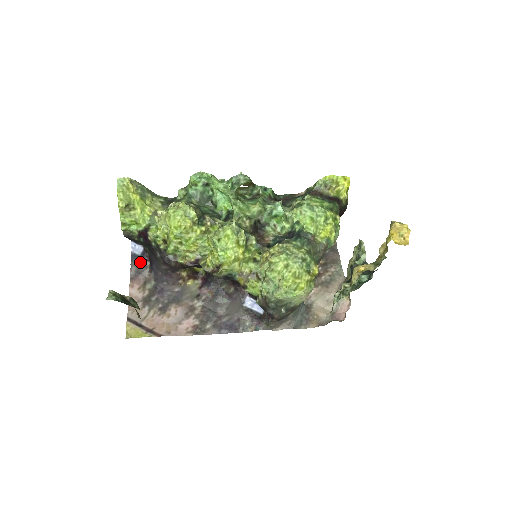
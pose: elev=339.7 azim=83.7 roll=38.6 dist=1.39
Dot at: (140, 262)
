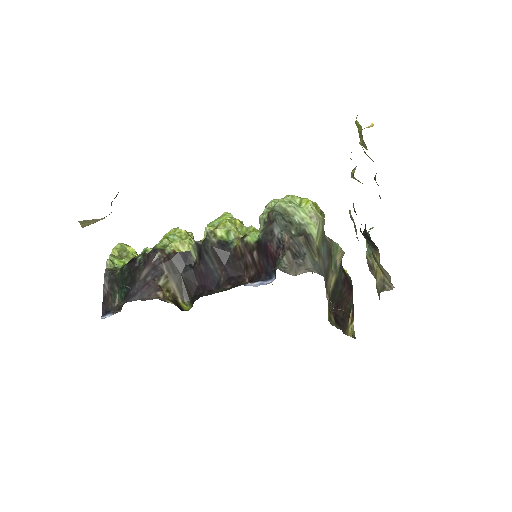
Dot at: occluded
